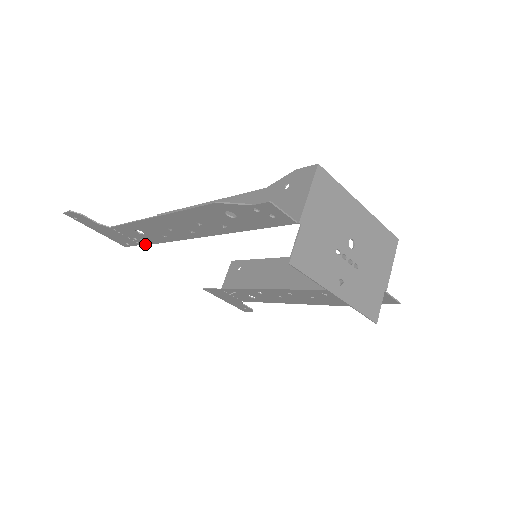
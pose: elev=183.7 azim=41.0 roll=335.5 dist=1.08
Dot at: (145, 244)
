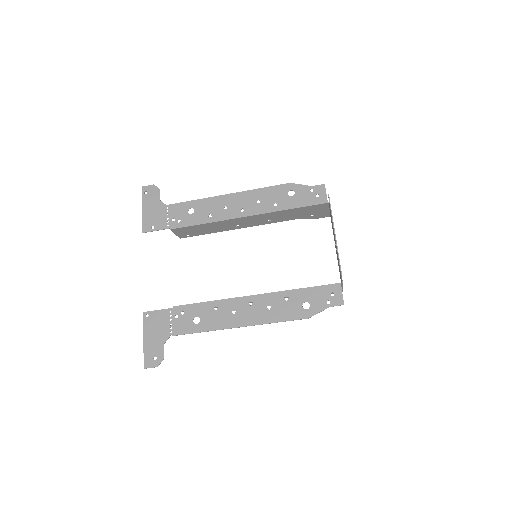
Dot at: (174, 228)
